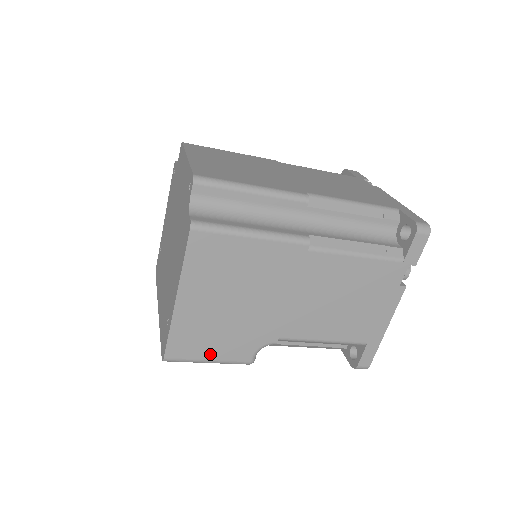
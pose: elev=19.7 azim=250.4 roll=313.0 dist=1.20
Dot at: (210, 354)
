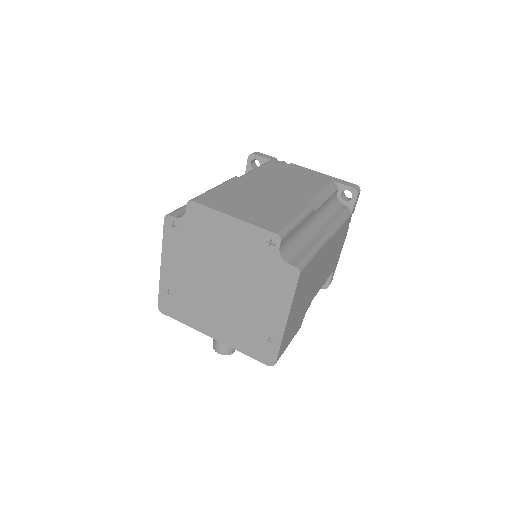
Dot at: (290, 340)
